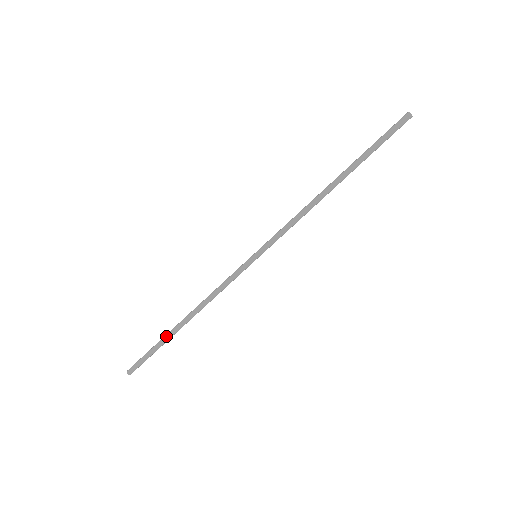
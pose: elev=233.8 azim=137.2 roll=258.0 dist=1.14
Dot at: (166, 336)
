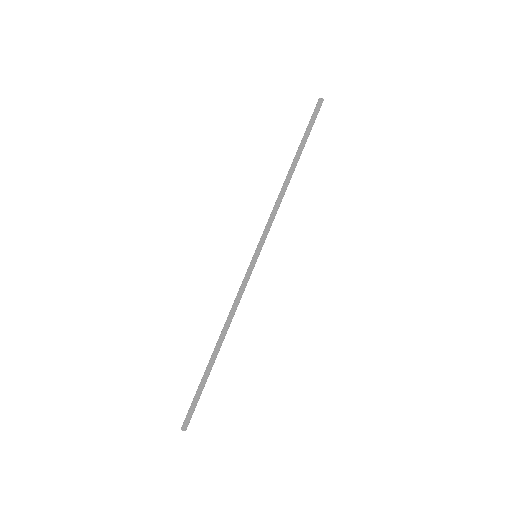
Dot at: (209, 371)
